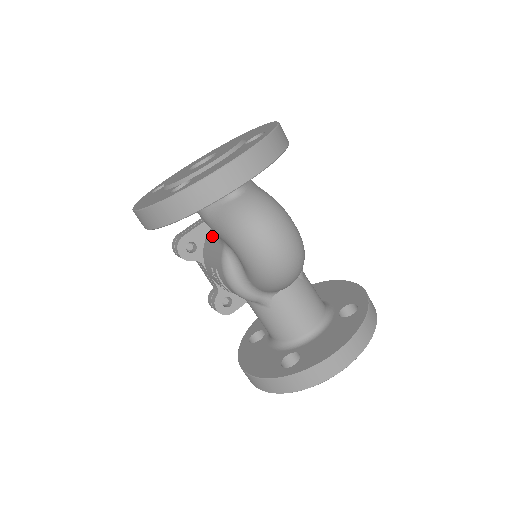
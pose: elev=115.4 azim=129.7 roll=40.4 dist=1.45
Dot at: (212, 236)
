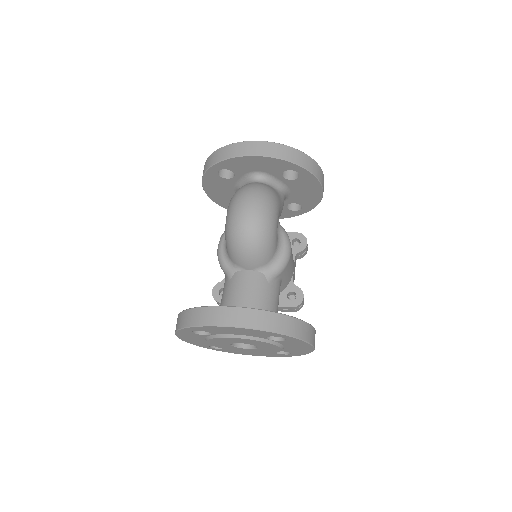
Dot at: occluded
